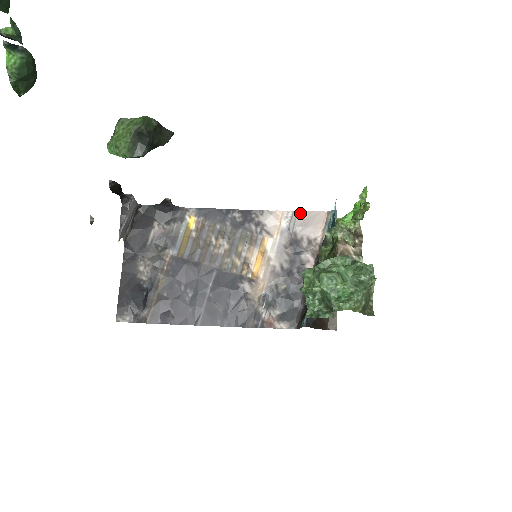
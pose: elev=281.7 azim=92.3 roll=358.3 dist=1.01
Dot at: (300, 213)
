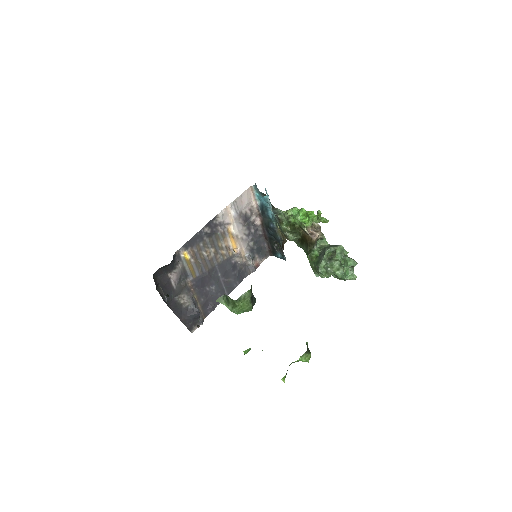
Dot at: (237, 200)
